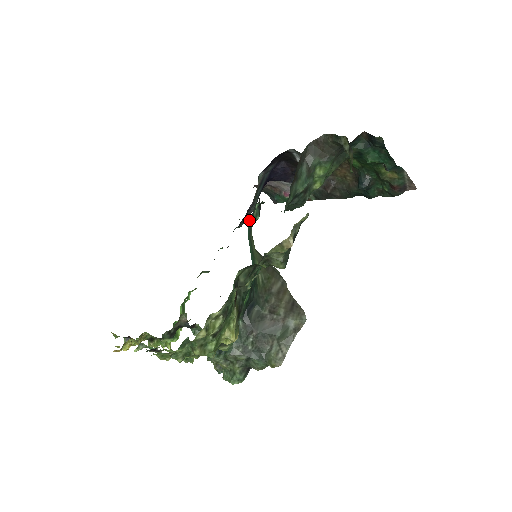
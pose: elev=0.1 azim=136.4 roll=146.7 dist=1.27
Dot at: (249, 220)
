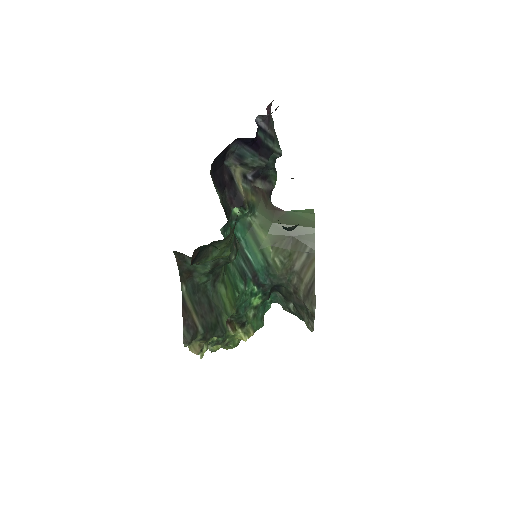
Dot at: occluded
